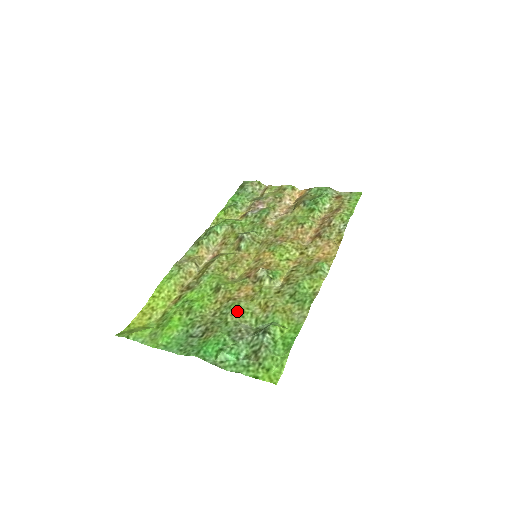
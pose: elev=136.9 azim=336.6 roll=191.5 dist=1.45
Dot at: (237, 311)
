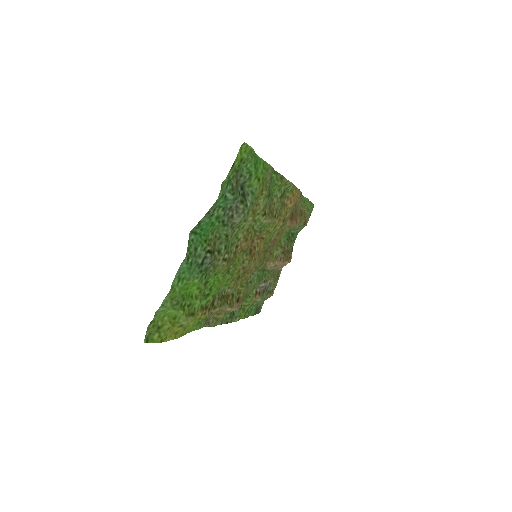
Dot at: (234, 234)
